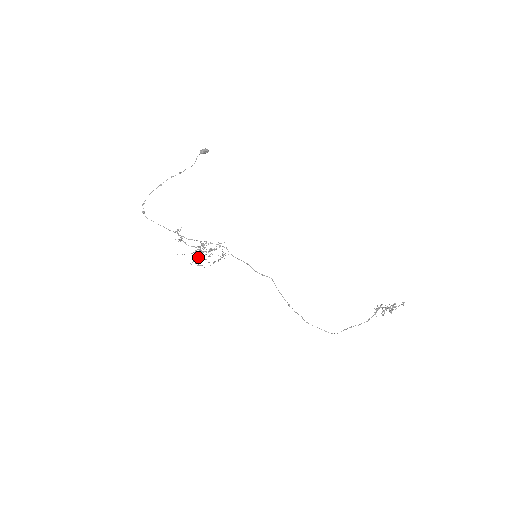
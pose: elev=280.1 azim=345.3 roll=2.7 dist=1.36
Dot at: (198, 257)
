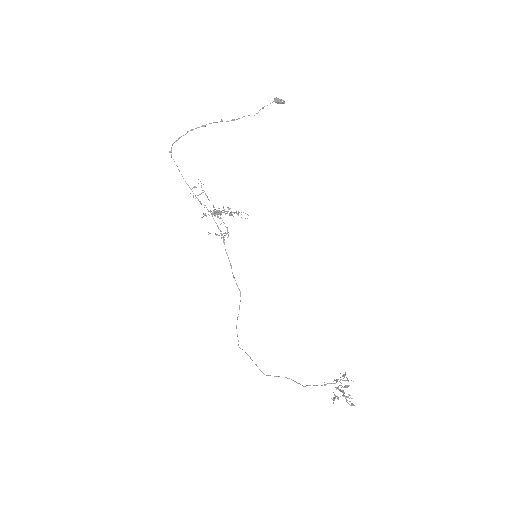
Dot at: occluded
